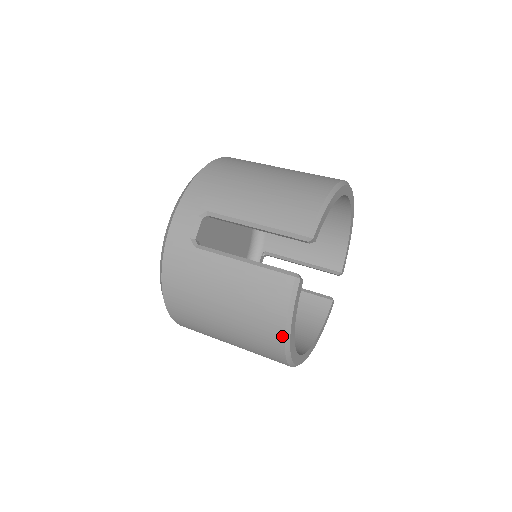
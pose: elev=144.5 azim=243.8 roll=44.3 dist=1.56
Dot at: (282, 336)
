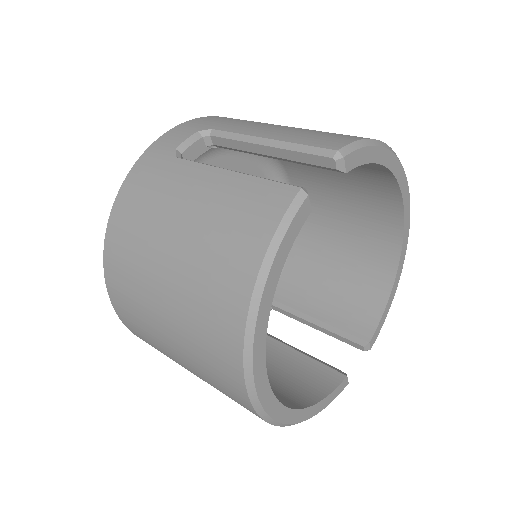
Dot at: (249, 288)
